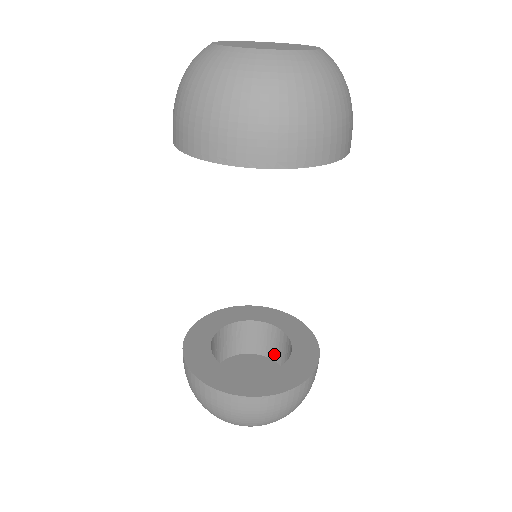
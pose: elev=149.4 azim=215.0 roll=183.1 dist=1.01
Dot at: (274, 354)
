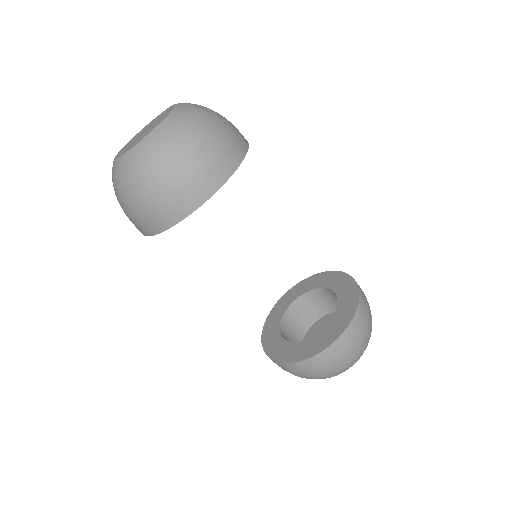
Dot at: occluded
